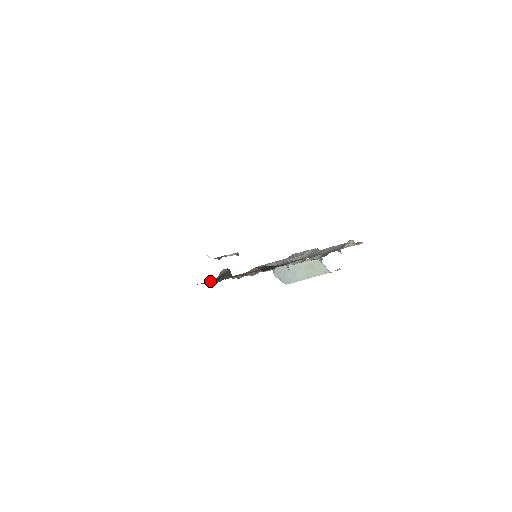
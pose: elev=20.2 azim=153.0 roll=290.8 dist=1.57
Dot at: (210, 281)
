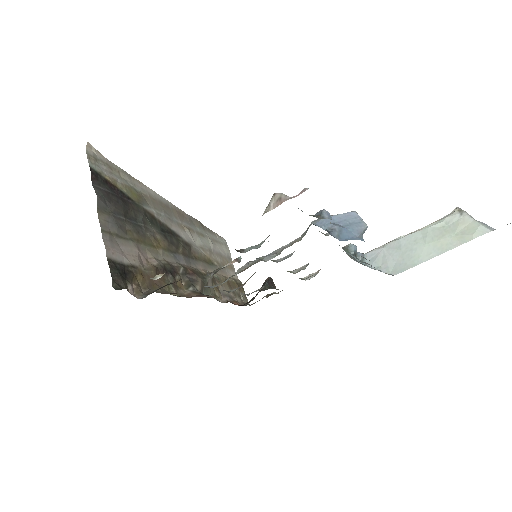
Dot at: occluded
